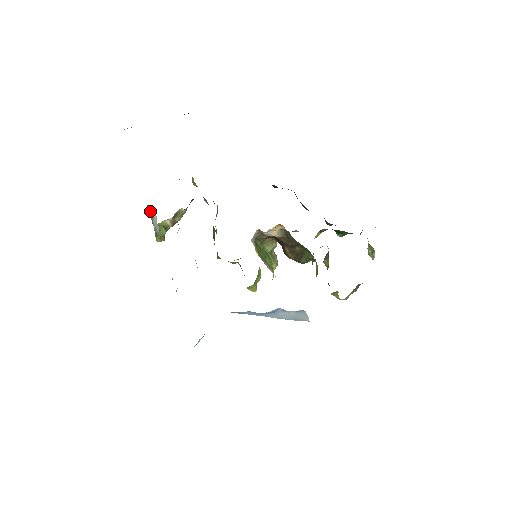
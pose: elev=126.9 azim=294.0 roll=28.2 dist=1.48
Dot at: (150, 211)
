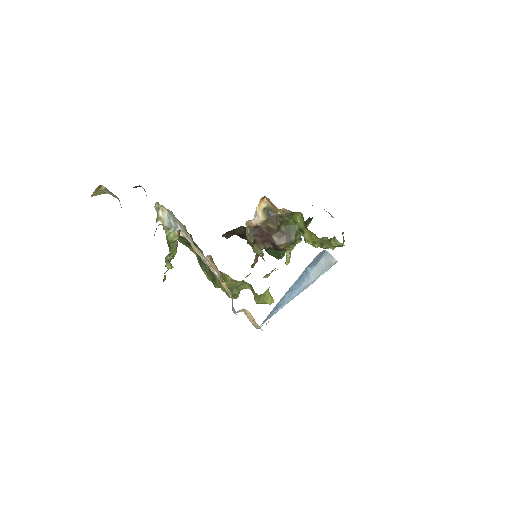
Dot at: (158, 214)
